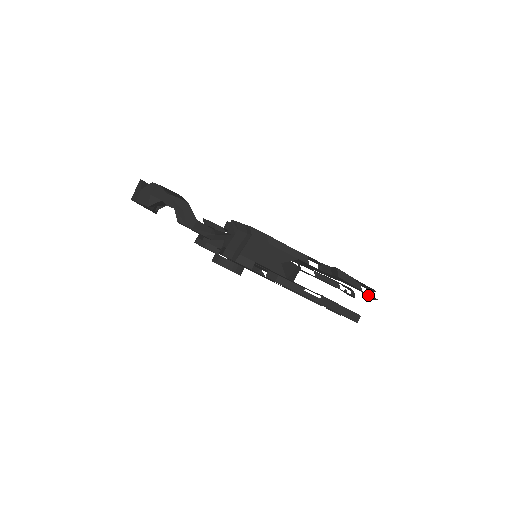
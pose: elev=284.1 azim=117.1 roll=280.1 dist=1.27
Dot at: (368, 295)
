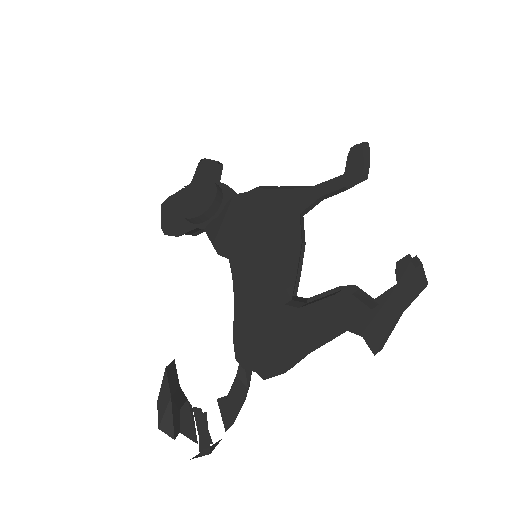
Dot at: (413, 283)
